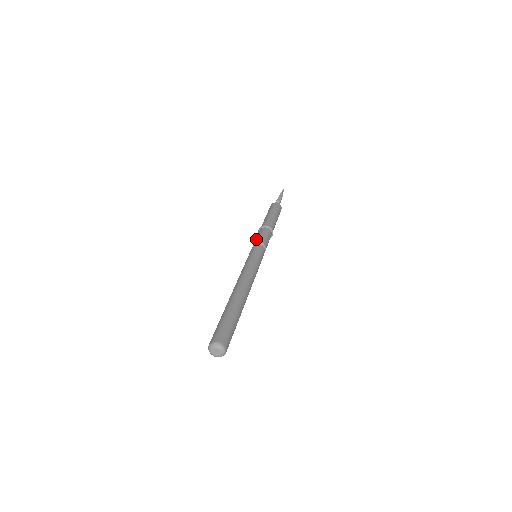
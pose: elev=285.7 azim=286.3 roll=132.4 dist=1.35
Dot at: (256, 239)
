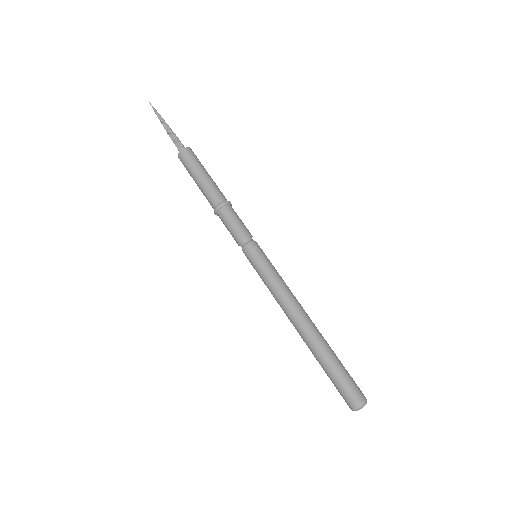
Dot at: occluded
